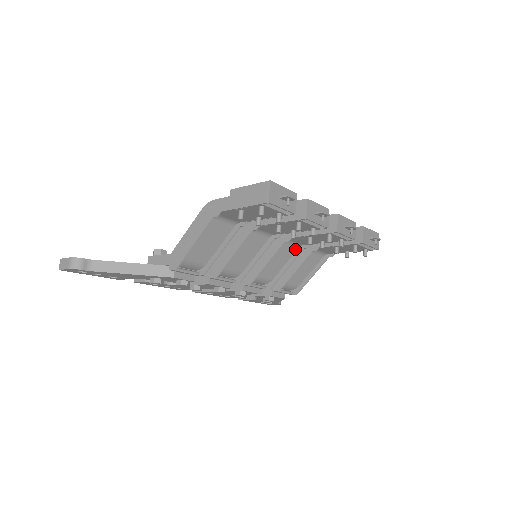
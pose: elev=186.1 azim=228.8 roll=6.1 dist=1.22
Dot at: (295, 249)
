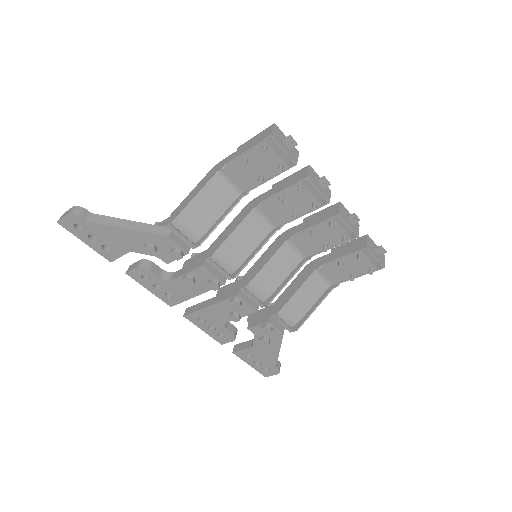
Dot at: (297, 261)
